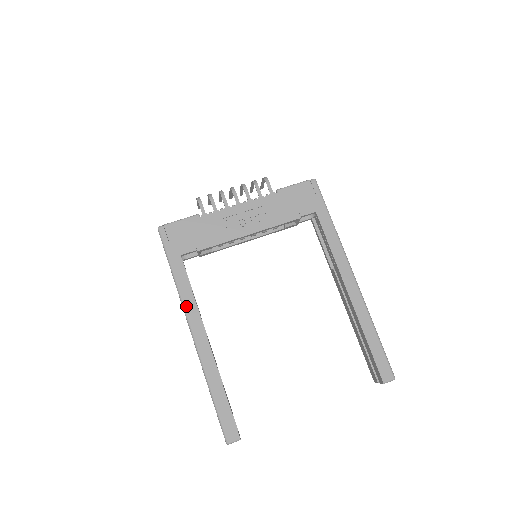
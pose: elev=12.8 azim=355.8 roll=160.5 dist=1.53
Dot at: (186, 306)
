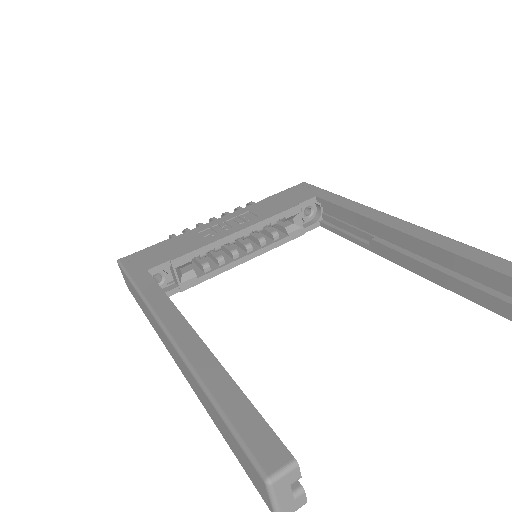
Dot at: (156, 309)
